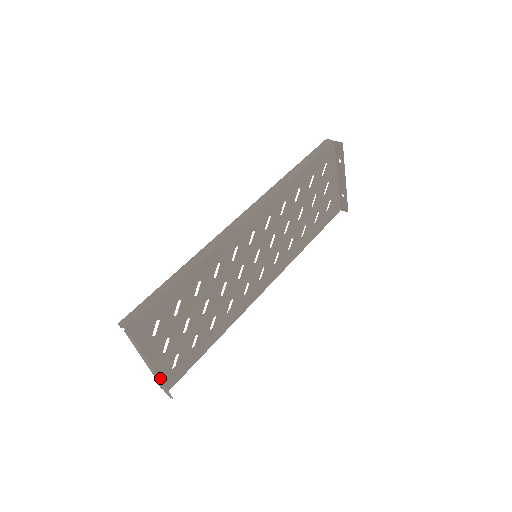
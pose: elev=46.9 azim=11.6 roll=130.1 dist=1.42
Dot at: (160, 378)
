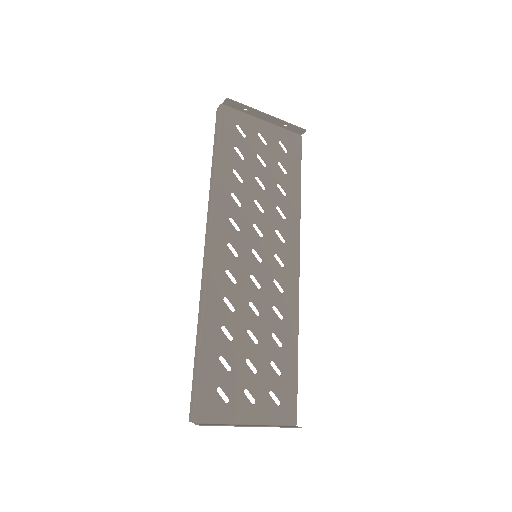
Dot at: (275, 422)
